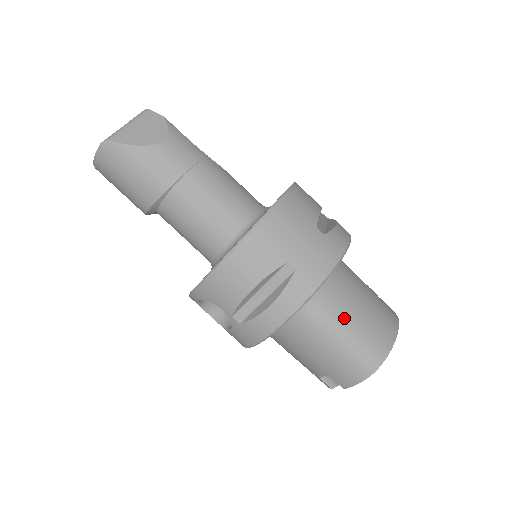
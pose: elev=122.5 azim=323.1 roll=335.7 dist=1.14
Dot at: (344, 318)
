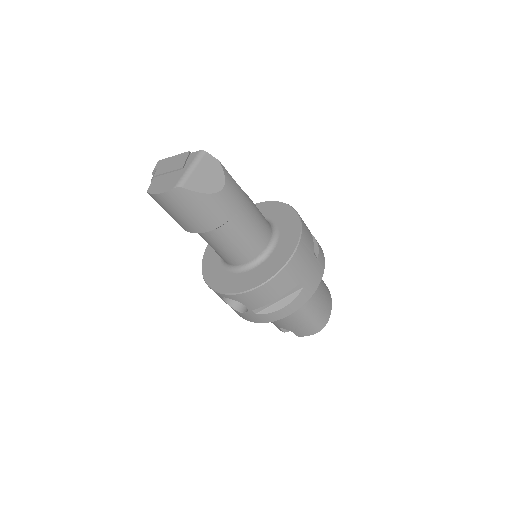
Dot at: (313, 304)
